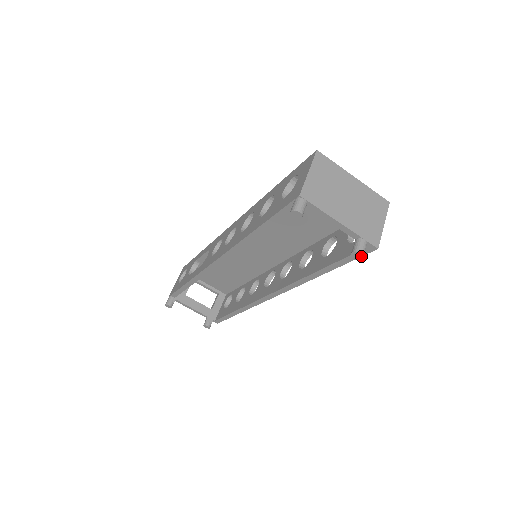
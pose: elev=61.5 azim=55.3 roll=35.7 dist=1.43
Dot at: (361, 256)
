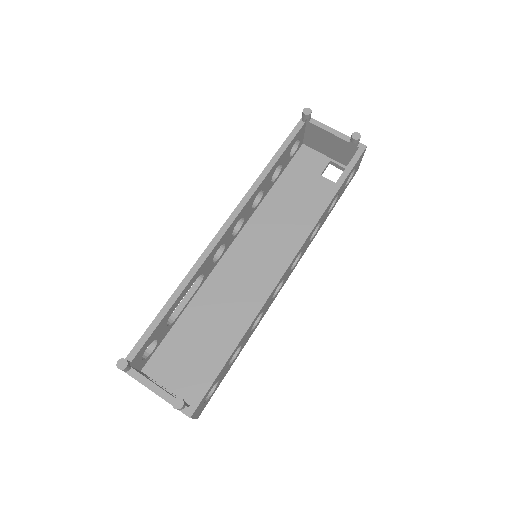
Dot at: (359, 136)
